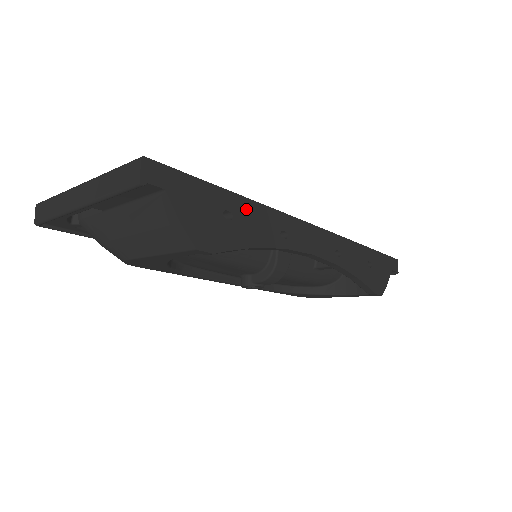
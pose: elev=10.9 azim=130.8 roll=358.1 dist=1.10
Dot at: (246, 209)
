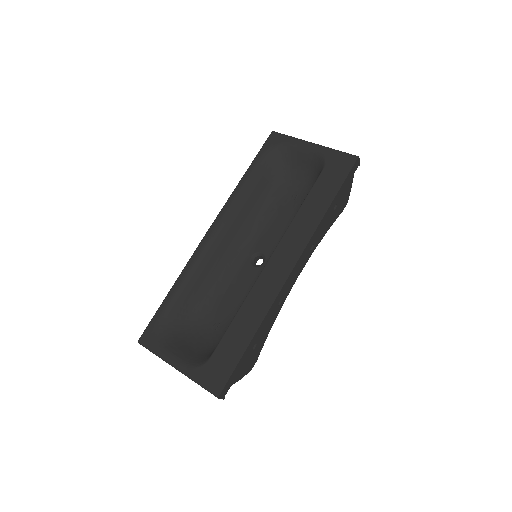
Dot at: (259, 332)
